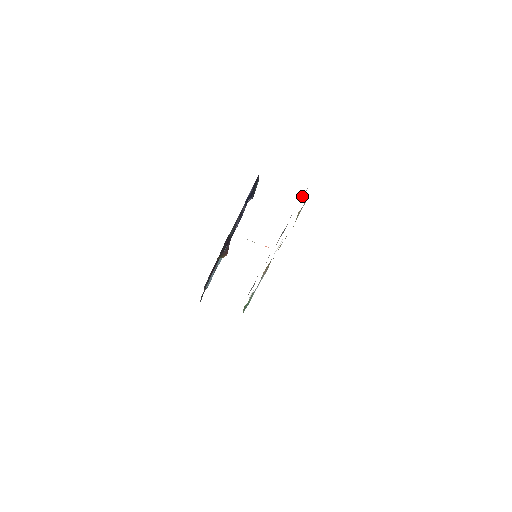
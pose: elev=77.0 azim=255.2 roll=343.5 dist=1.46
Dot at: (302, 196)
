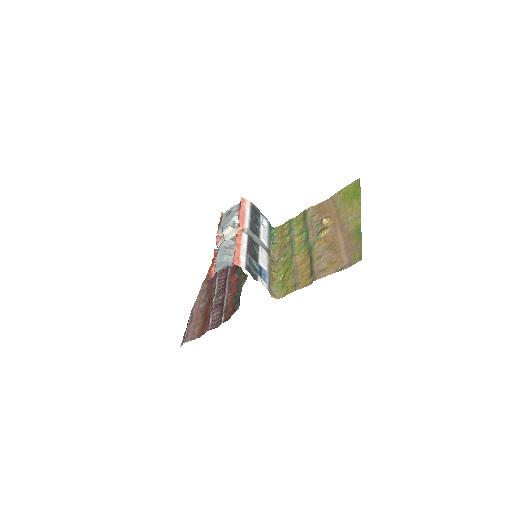
Dot at: (248, 266)
